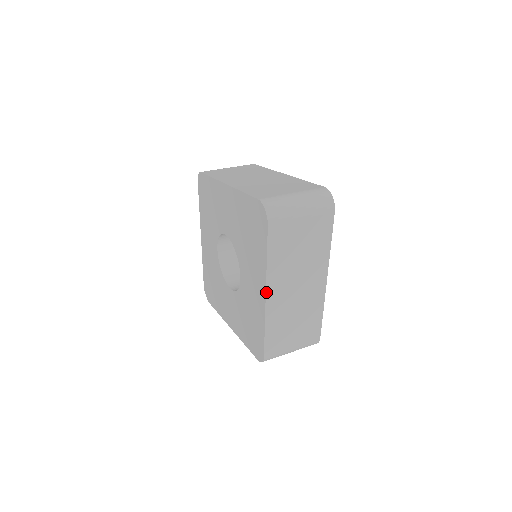
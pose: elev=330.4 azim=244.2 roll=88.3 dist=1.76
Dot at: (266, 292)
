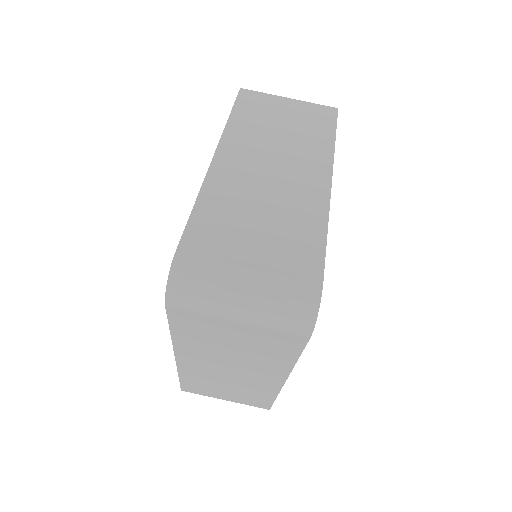
Dot at: (175, 355)
